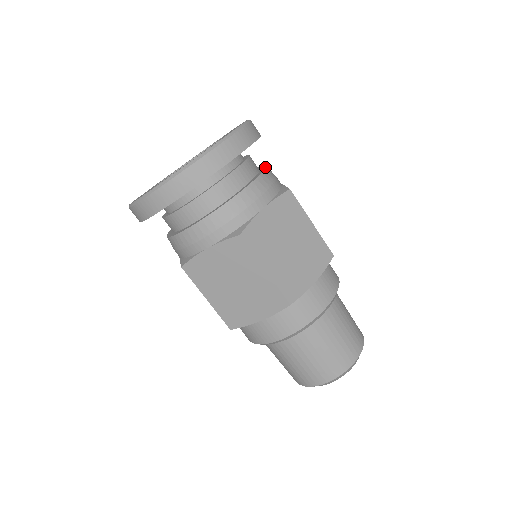
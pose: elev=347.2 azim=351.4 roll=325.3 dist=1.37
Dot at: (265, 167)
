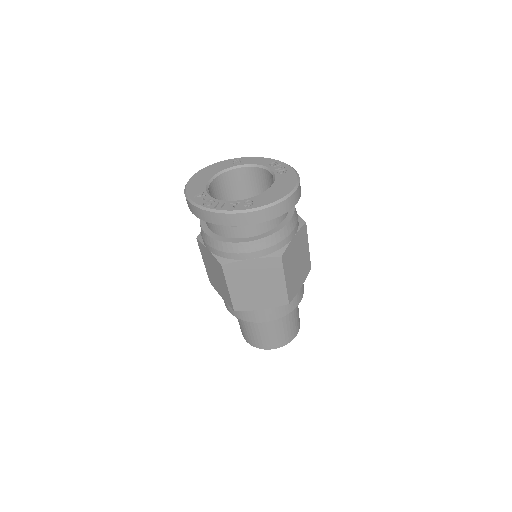
Dot at: (280, 229)
